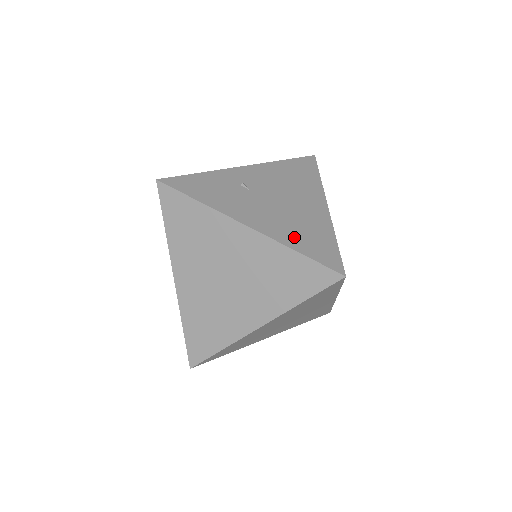
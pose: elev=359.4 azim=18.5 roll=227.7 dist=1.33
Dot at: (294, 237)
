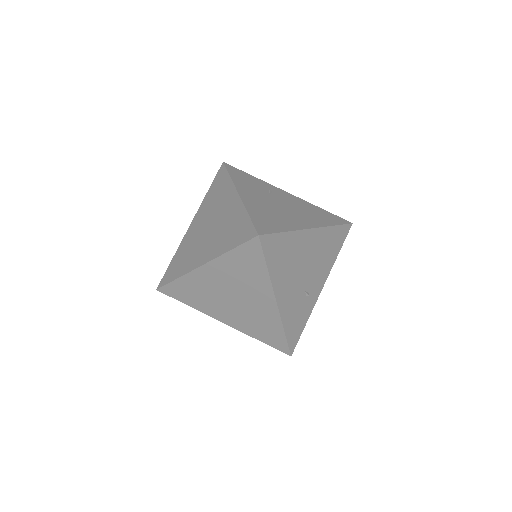
Dot at: (259, 212)
